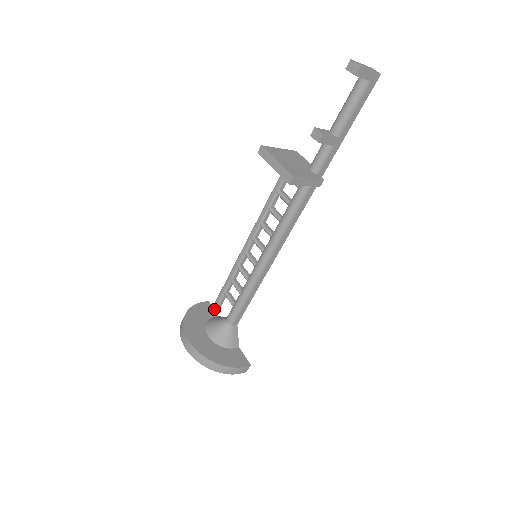
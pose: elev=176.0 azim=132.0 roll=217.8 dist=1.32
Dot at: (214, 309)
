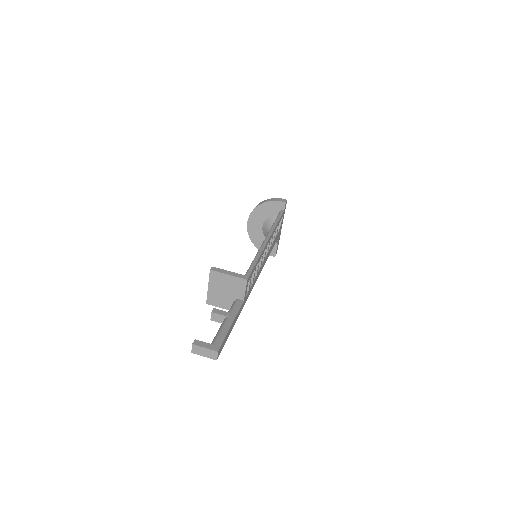
Dot at: occluded
